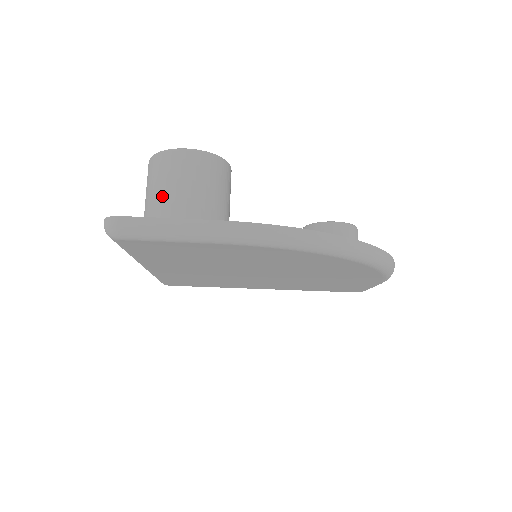
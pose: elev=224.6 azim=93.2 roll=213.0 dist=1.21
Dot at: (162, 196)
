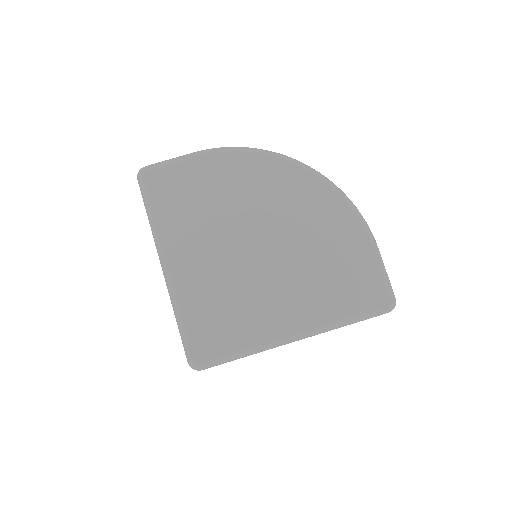
Dot at: occluded
